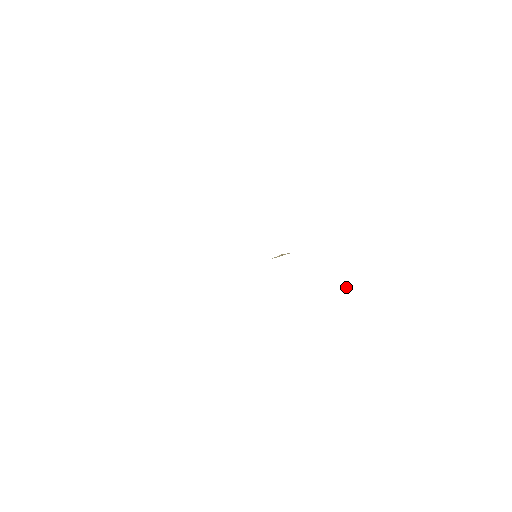
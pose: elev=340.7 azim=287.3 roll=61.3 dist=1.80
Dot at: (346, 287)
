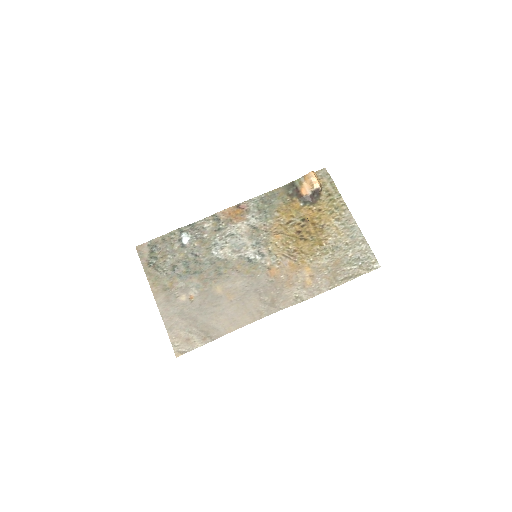
Dot at: (320, 192)
